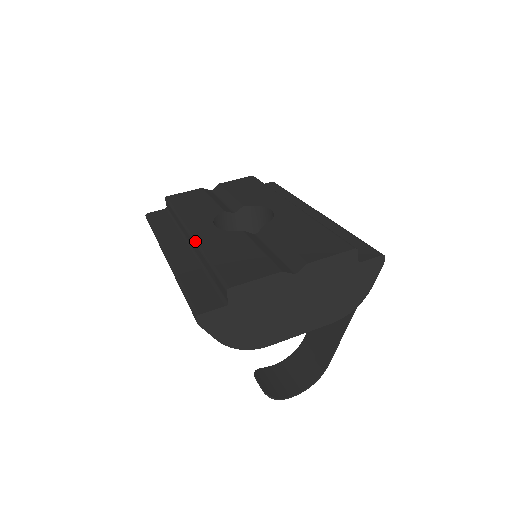
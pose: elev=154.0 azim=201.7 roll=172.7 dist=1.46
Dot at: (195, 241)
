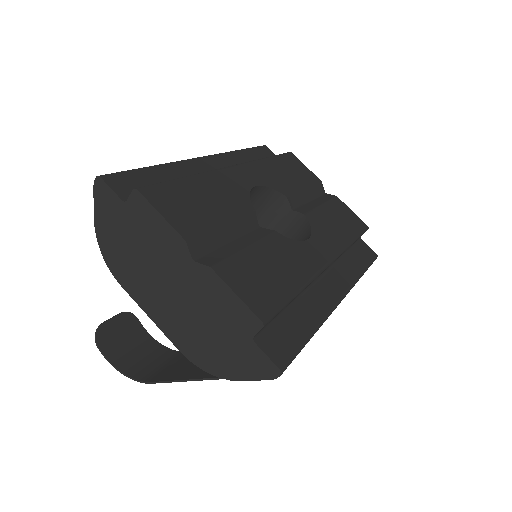
Dot at: occluded
